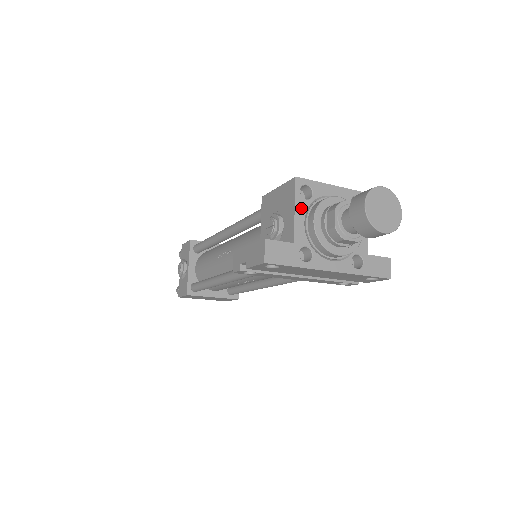
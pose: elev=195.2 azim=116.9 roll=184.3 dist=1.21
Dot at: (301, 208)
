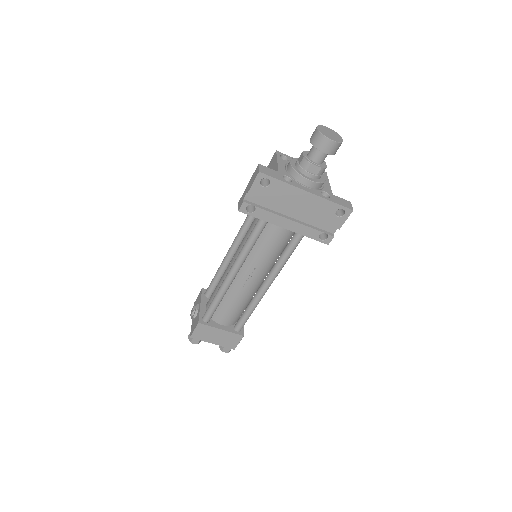
Dot at: (281, 162)
